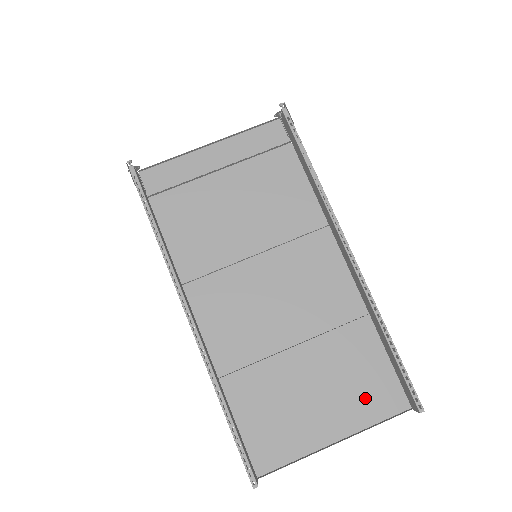
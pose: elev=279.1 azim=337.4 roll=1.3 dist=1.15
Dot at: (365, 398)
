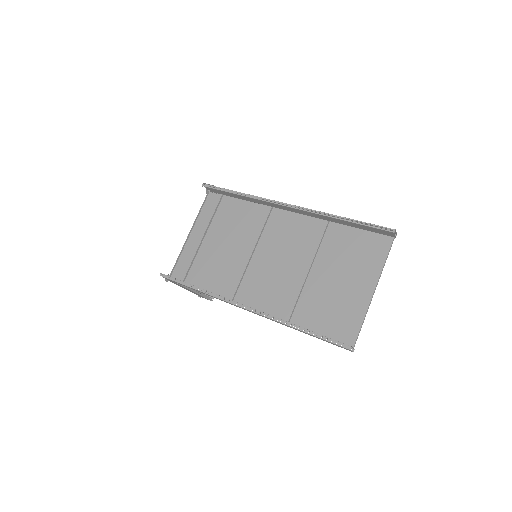
Dot at: (367, 258)
